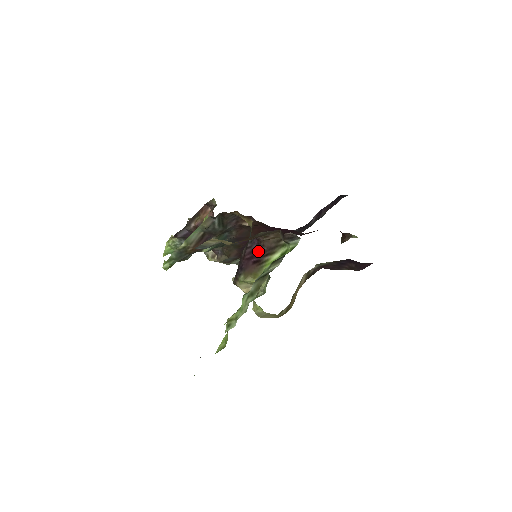
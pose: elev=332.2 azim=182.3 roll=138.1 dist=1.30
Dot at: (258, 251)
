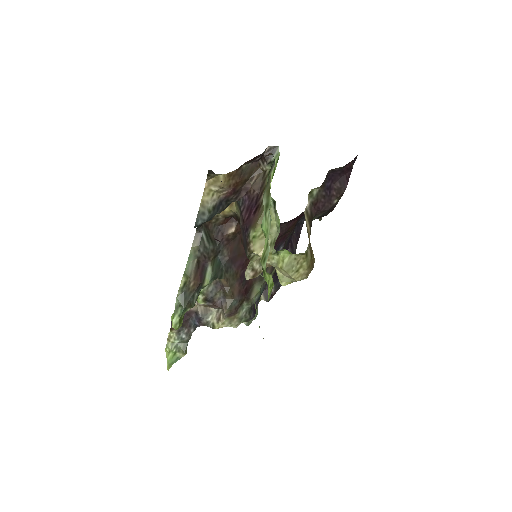
Dot at: (252, 202)
